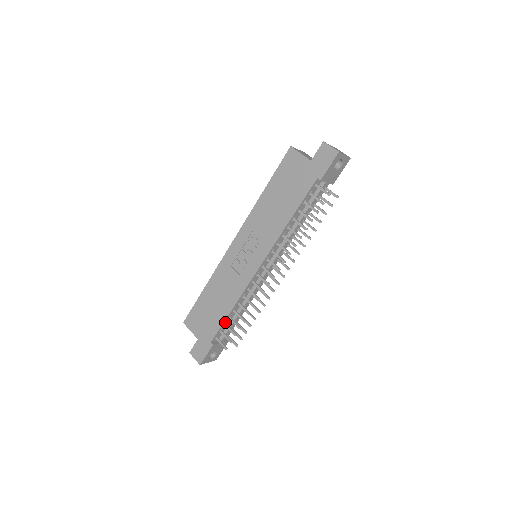
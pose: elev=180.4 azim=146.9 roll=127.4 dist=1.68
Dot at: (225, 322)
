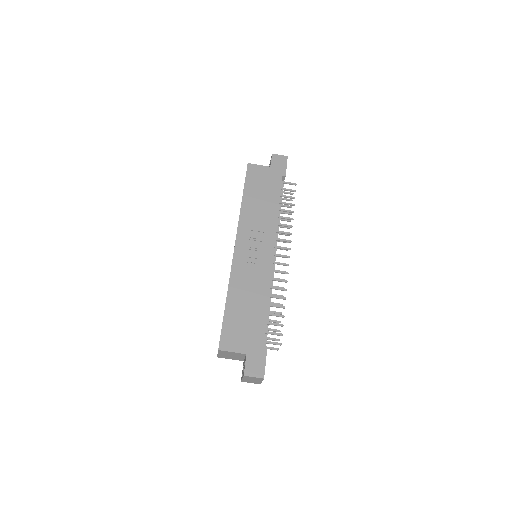
Dot at: (265, 320)
